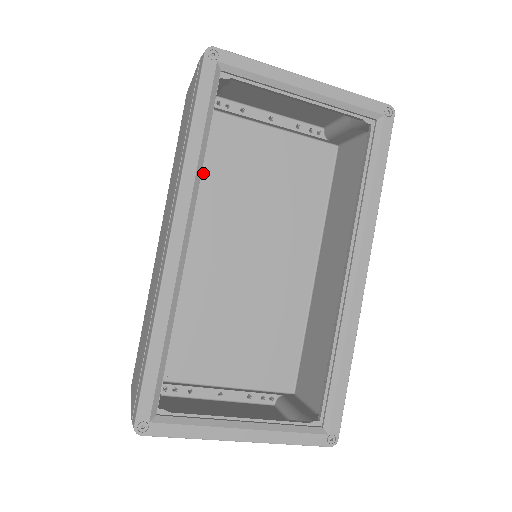
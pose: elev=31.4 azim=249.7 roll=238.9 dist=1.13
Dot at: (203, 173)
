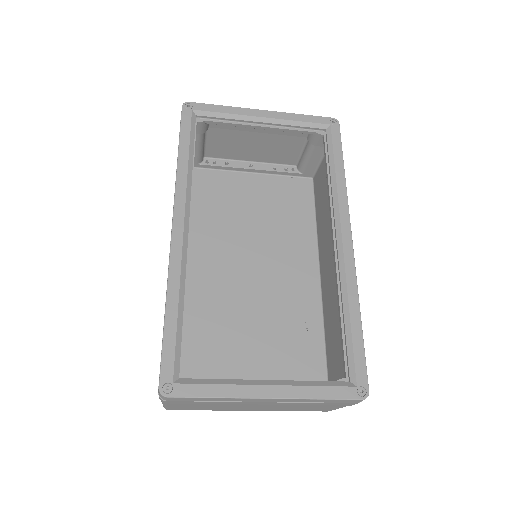
Dot at: (203, 213)
